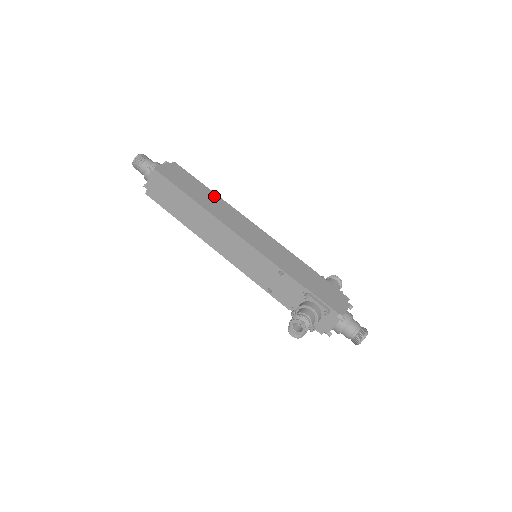
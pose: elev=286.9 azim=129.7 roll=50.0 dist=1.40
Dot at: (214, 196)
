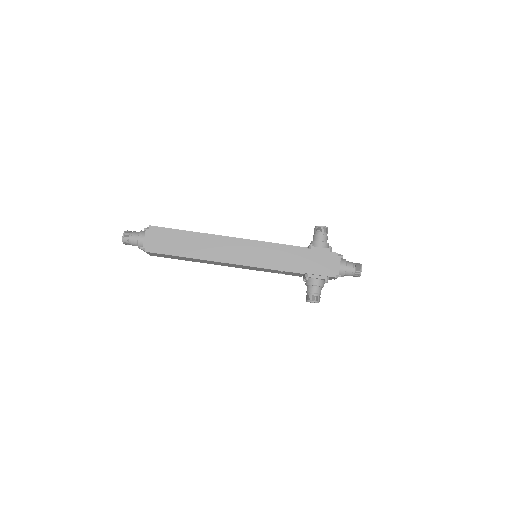
Dot at: (198, 237)
